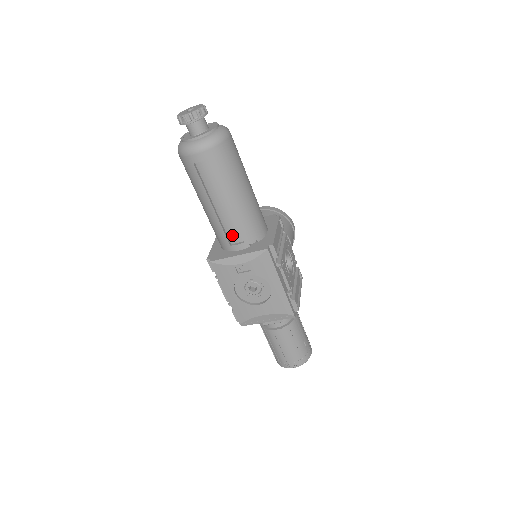
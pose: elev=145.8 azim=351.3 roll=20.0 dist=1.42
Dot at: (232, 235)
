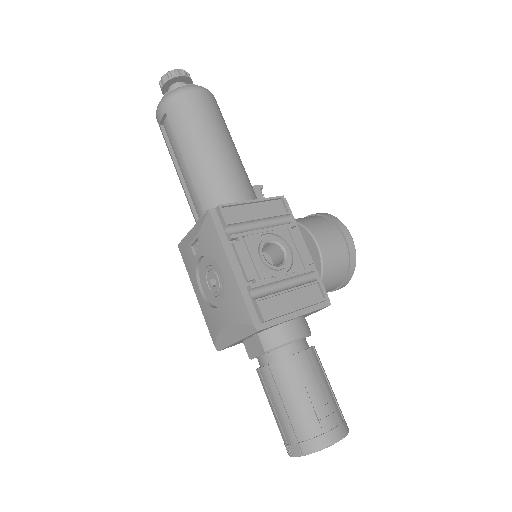
Dot at: (198, 208)
